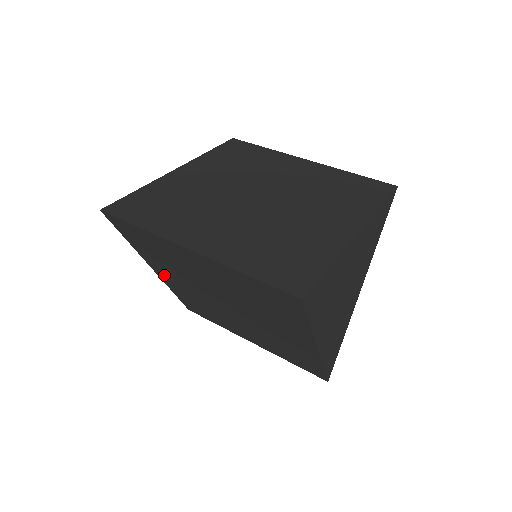
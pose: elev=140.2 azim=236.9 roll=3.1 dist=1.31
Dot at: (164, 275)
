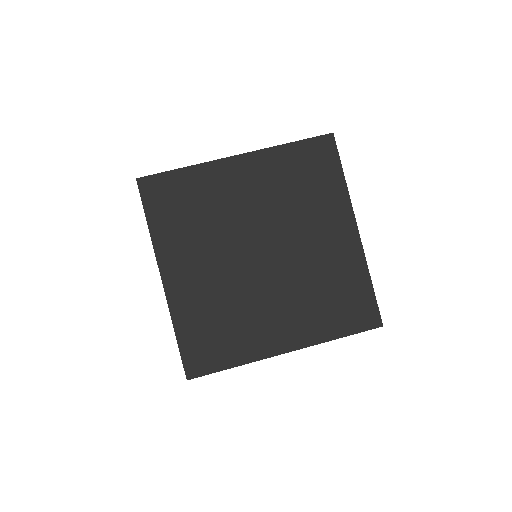
Dot at: occluded
